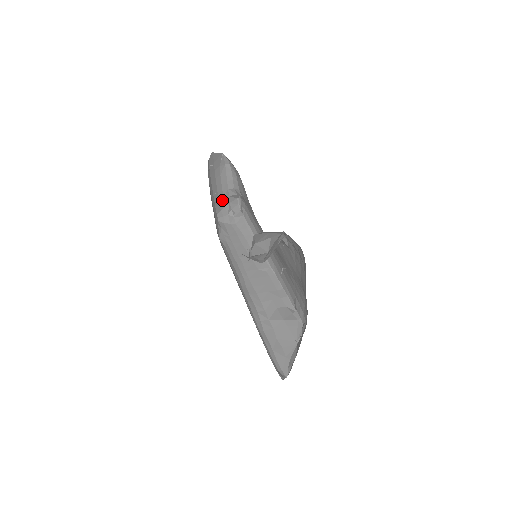
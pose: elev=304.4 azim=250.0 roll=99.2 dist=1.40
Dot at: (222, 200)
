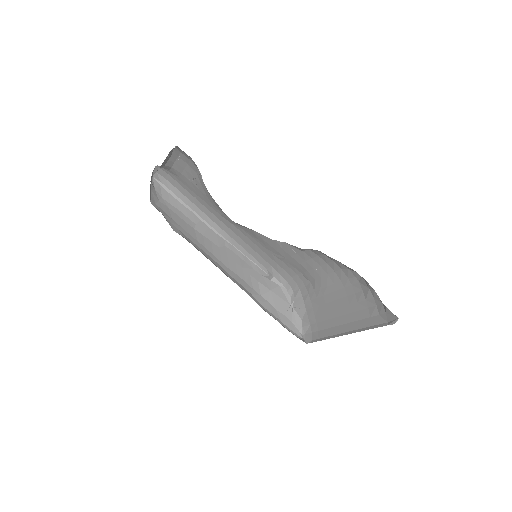
Dot at: occluded
